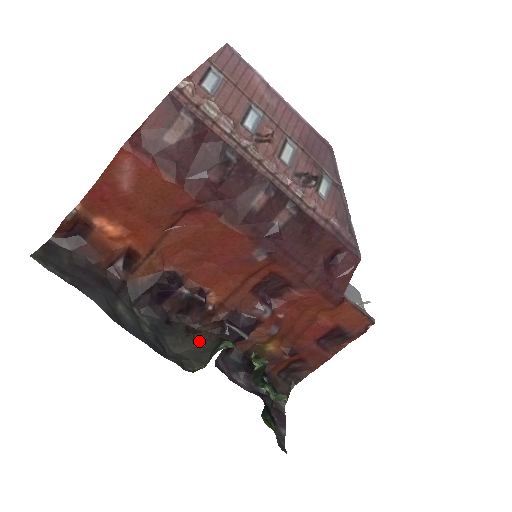
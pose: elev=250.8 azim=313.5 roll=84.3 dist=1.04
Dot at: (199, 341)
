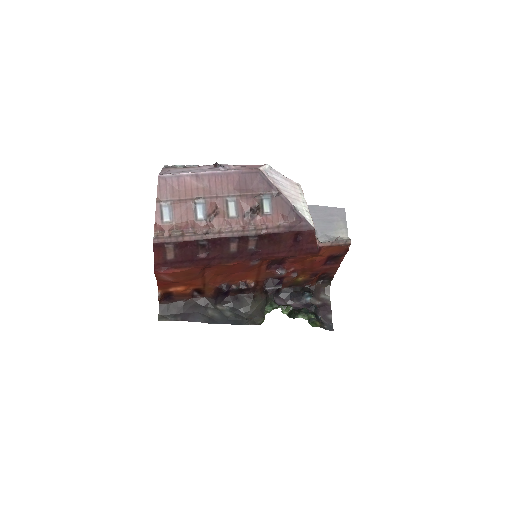
Dot at: (258, 302)
